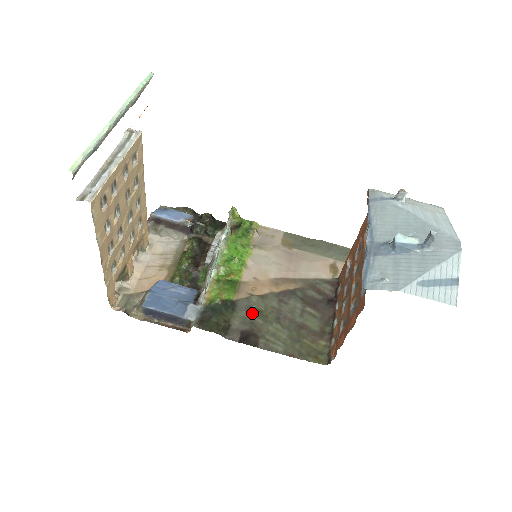
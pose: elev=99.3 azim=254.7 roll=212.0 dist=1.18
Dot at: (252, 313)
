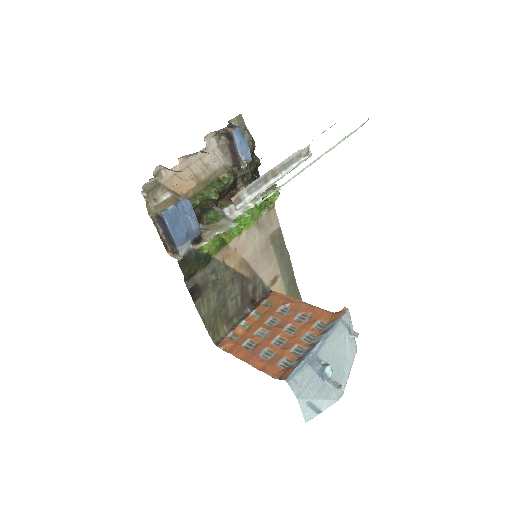
Dot at: (213, 276)
